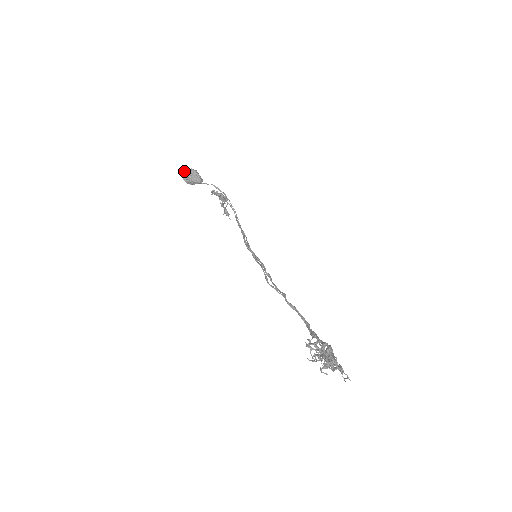
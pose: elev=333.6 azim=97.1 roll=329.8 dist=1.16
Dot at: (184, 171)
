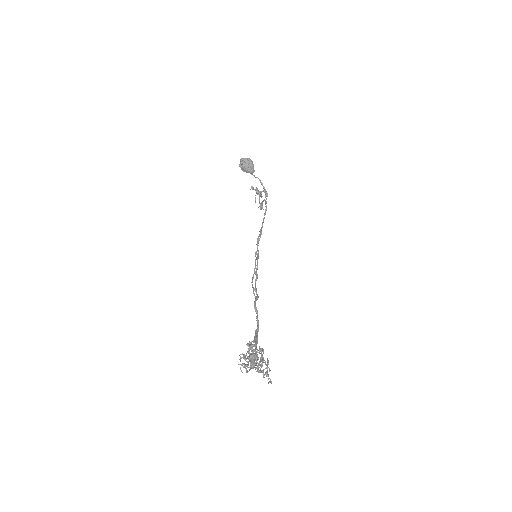
Dot at: (242, 158)
